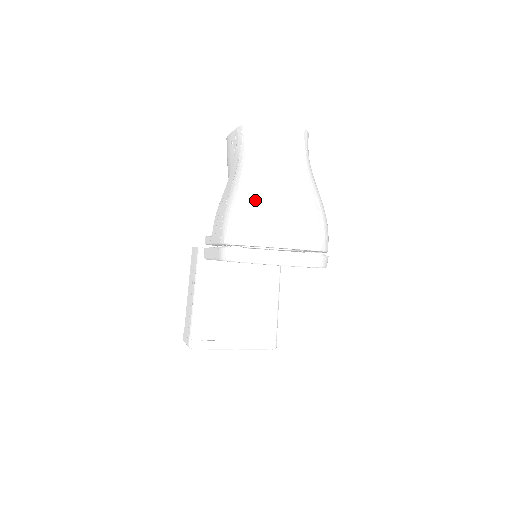
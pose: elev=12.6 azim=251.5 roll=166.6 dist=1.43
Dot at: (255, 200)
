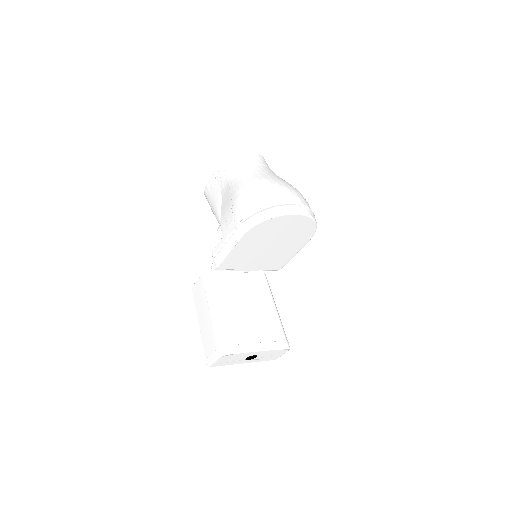
Dot at: (256, 185)
